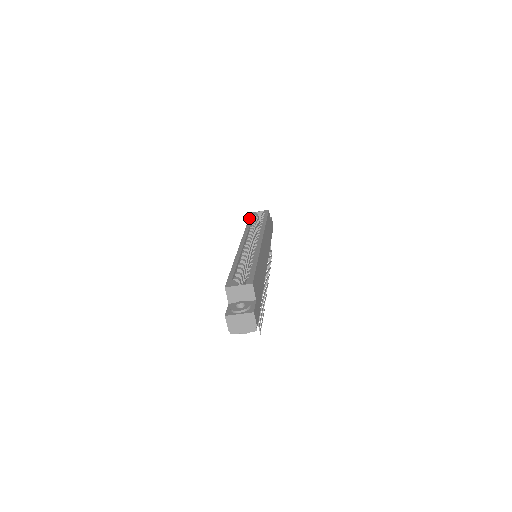
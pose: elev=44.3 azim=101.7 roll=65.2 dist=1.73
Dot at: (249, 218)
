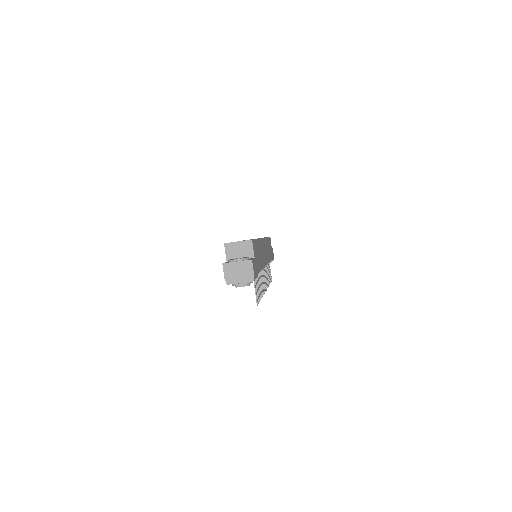
Dot at: occluded
